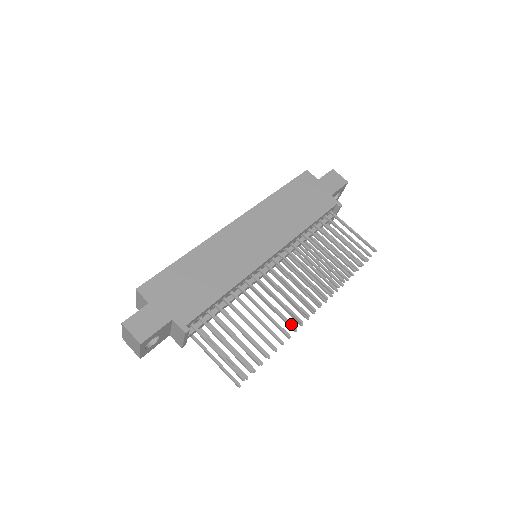
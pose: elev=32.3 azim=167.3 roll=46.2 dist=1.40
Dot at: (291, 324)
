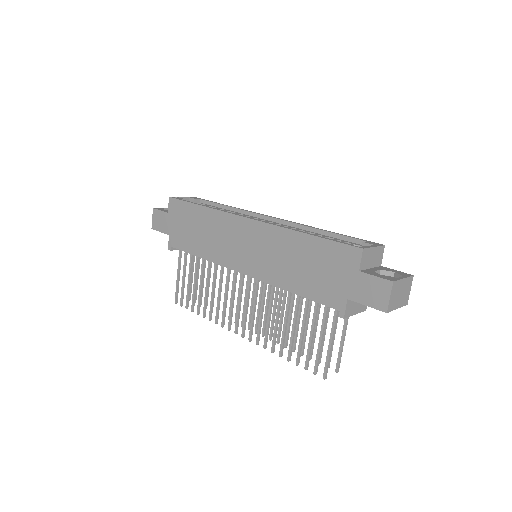
Dot at: (216, 318)
